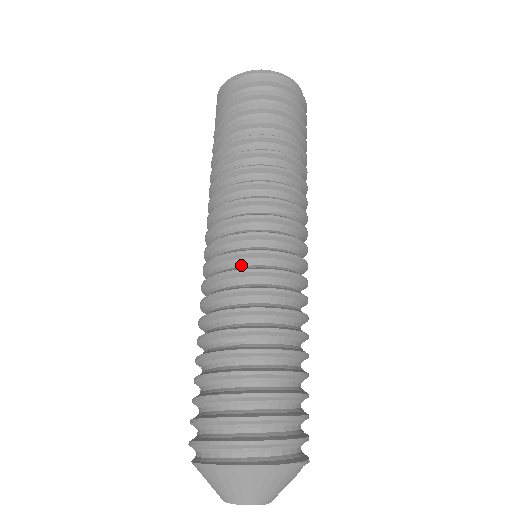
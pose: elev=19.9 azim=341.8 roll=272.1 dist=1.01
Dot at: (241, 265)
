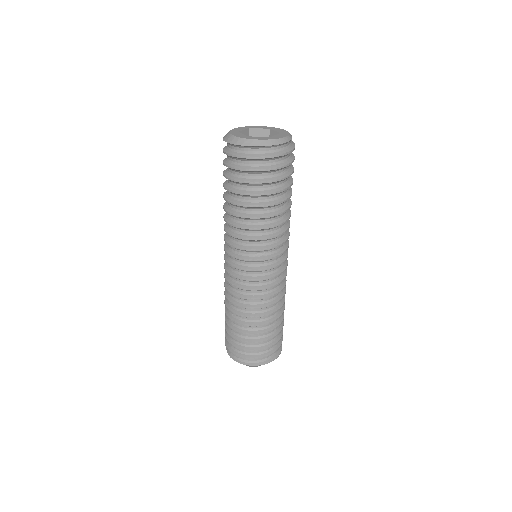
Dot at: (239, 281)
